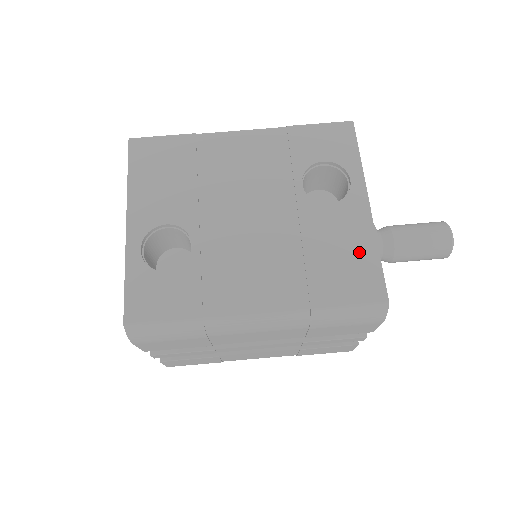
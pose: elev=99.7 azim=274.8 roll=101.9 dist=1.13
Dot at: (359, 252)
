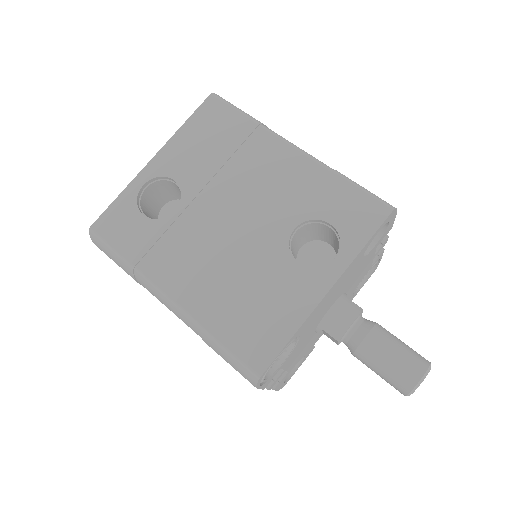
Dot at: (279, 320)
